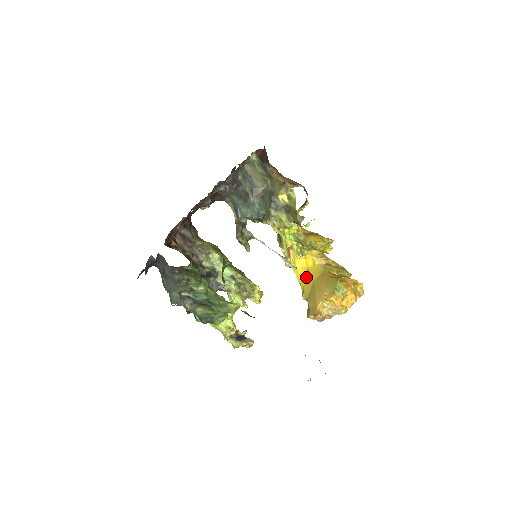
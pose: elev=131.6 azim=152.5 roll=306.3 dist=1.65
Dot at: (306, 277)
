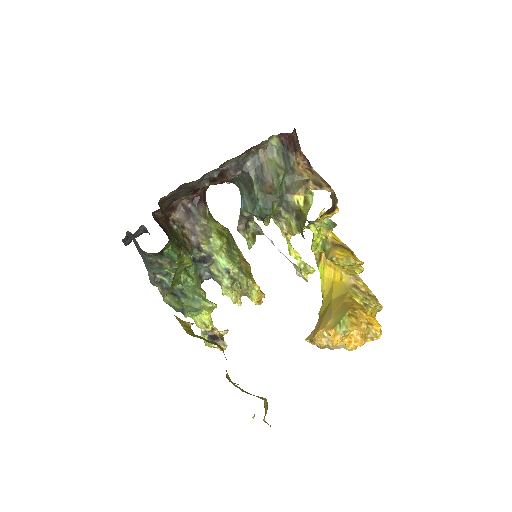
Dot at: (329, 291)
